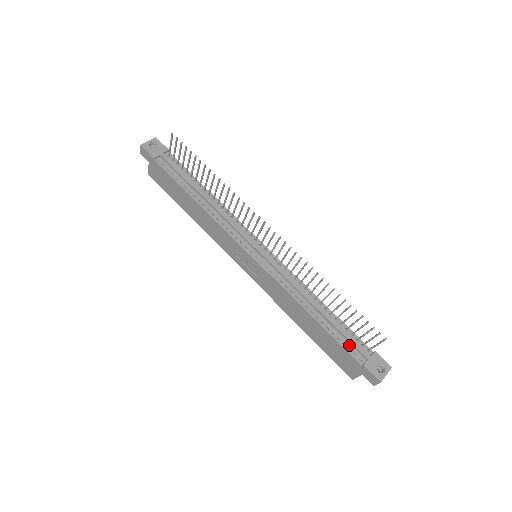
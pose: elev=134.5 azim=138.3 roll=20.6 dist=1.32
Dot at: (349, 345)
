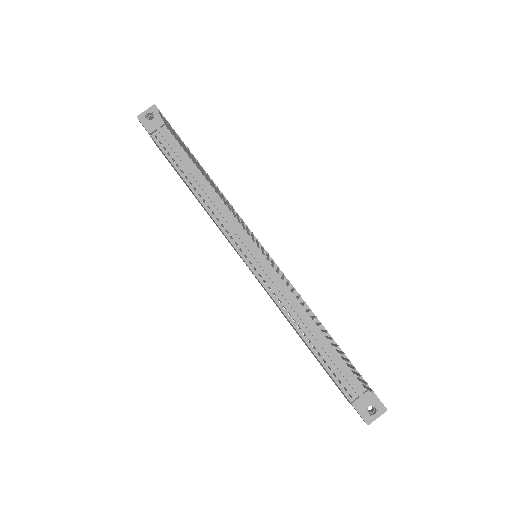
Dot at: (341, 377)
